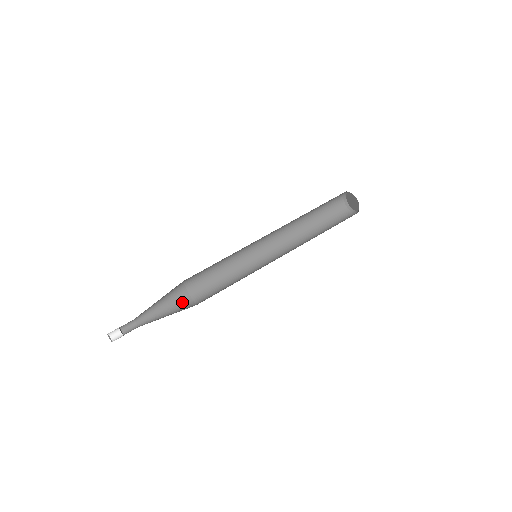
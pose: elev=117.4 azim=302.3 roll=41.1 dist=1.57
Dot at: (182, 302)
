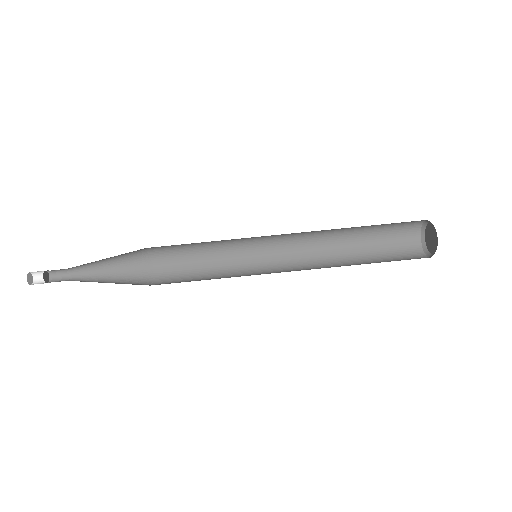
Dot at: (138, 264)
